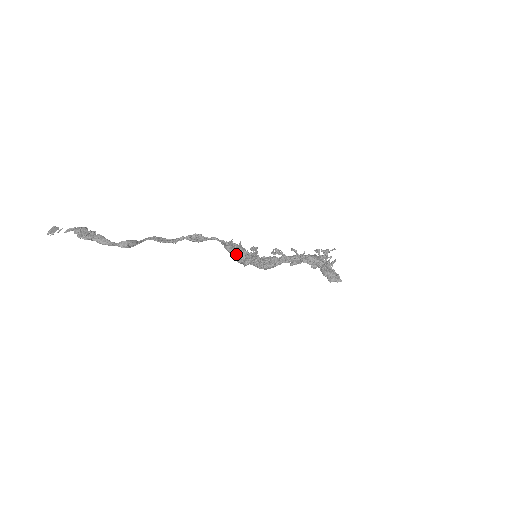
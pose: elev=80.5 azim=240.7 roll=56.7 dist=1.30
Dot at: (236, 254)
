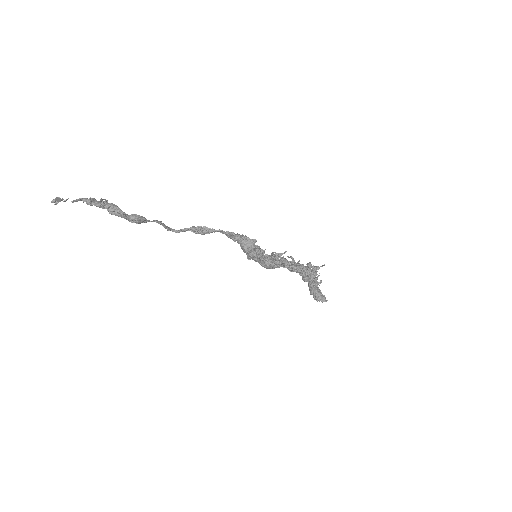
Dot at: (245, 242)
